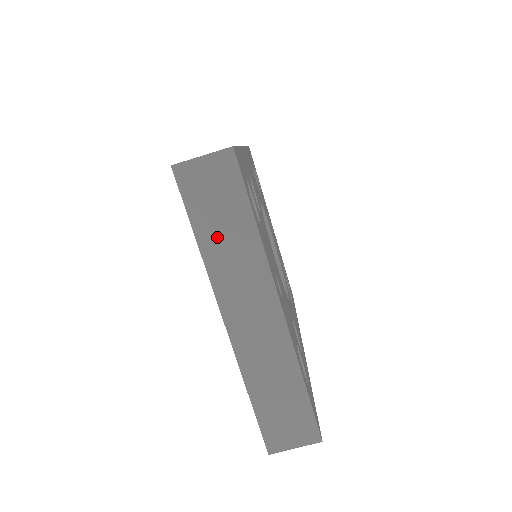
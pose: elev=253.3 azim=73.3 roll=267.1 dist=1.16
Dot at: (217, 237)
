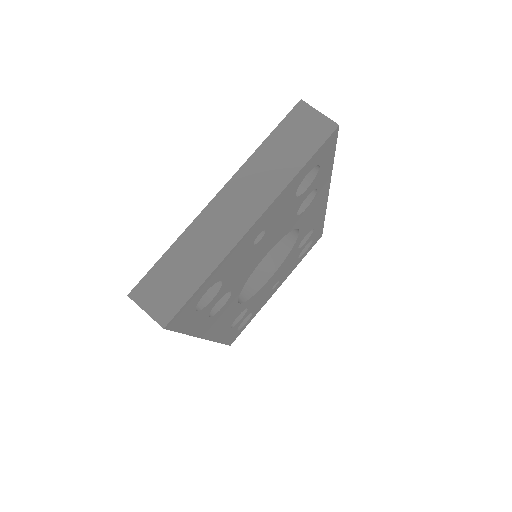
Dot at: (275, 152)
